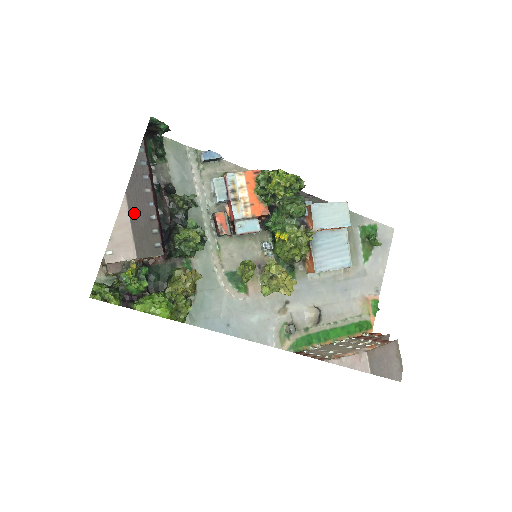
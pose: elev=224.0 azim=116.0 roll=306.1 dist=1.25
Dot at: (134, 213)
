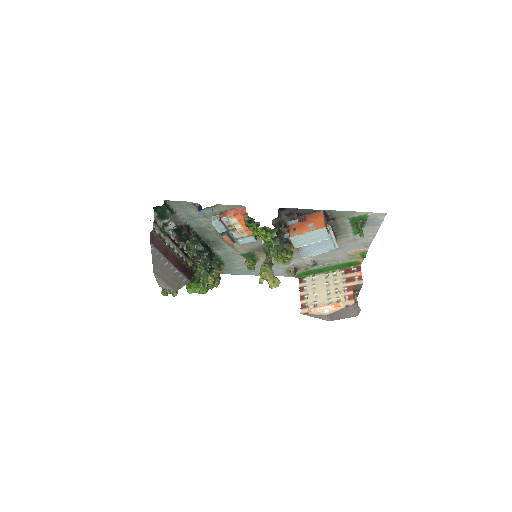
Dot at: (164, 278)
